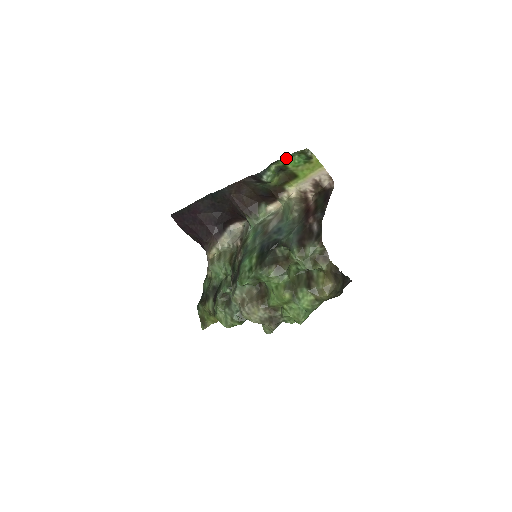
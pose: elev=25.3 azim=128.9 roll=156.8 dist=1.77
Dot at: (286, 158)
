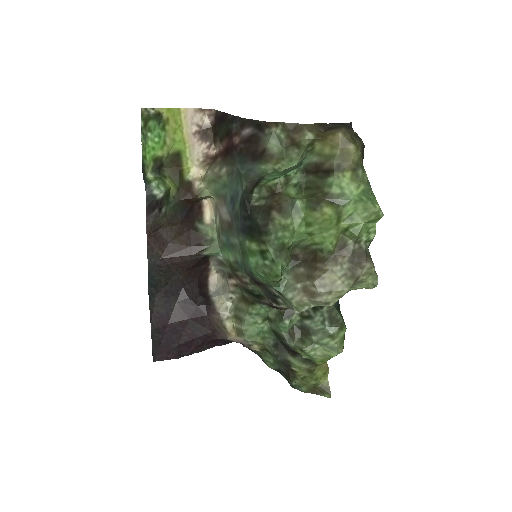
Dot at: (145, 151)
